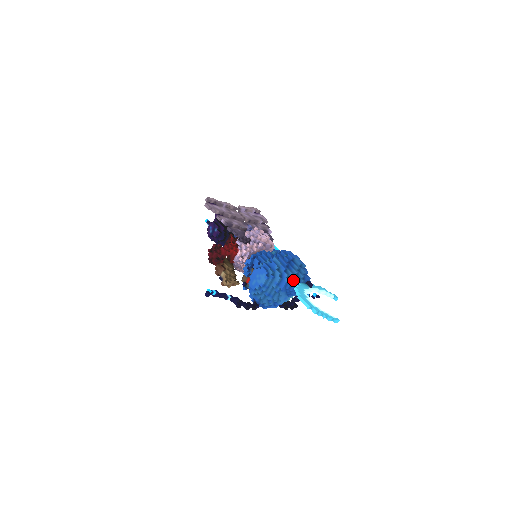
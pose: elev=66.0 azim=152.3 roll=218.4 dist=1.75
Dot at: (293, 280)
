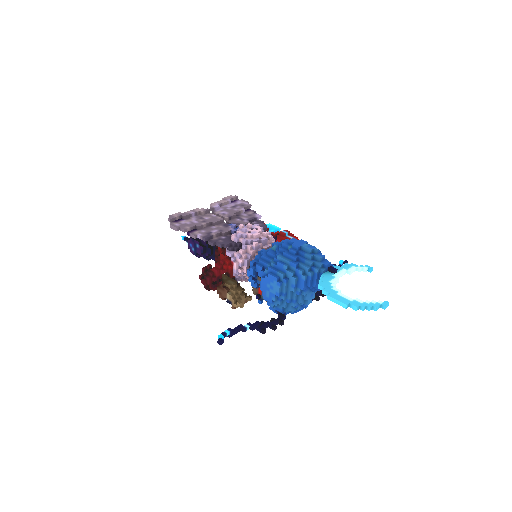
Dot at: (311, 274)
